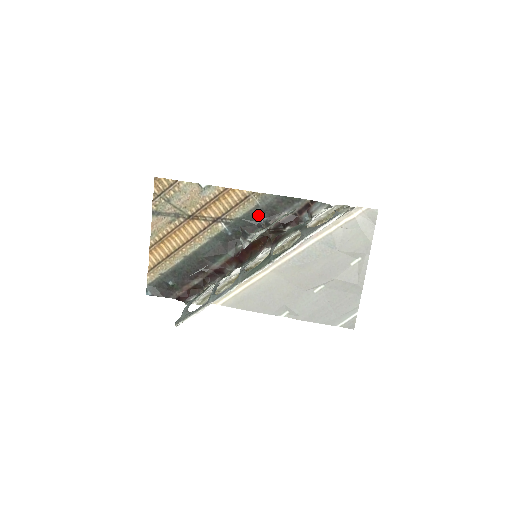
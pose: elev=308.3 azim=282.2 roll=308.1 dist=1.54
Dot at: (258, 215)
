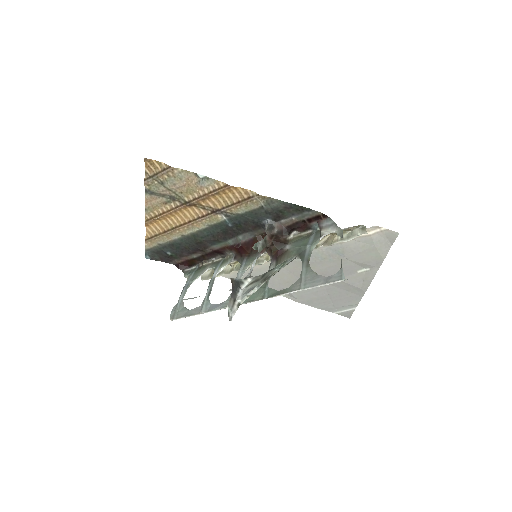
Dot at: (262, 215)
